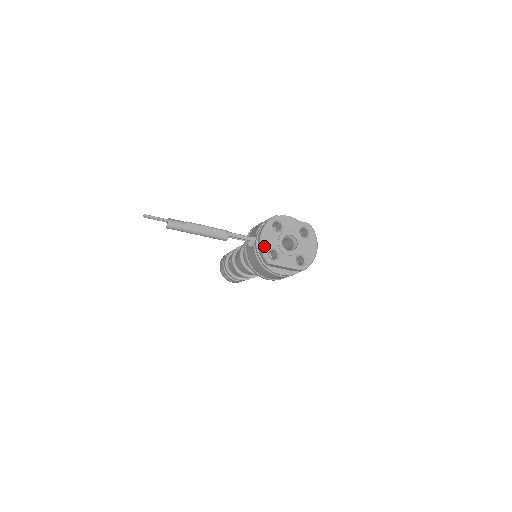
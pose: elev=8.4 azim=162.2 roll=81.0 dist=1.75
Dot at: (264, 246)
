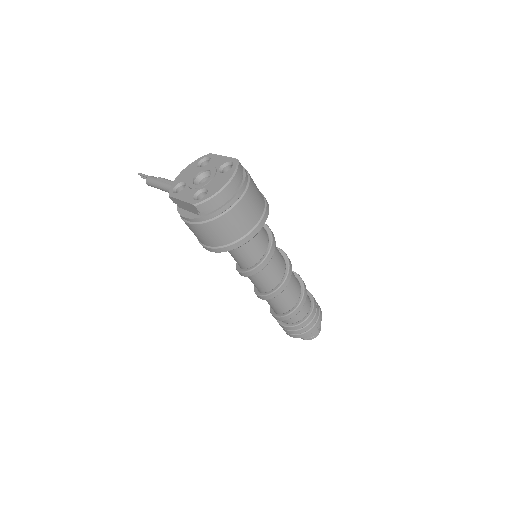
Dot at: (177, 180)
